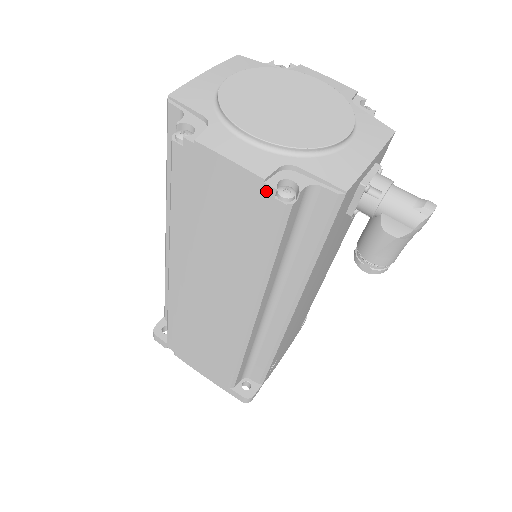
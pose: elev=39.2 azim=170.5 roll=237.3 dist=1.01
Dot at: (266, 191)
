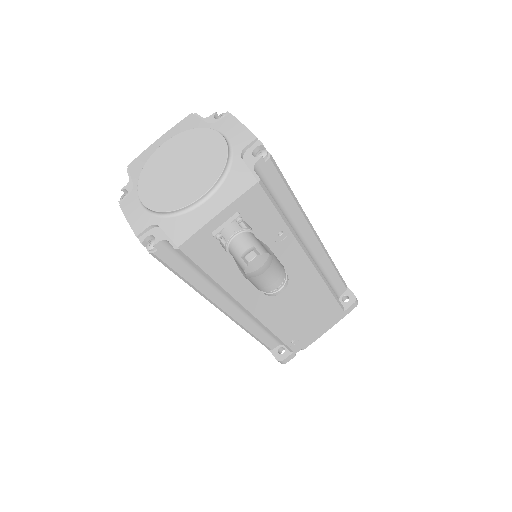
Dot at: (142, 243)
